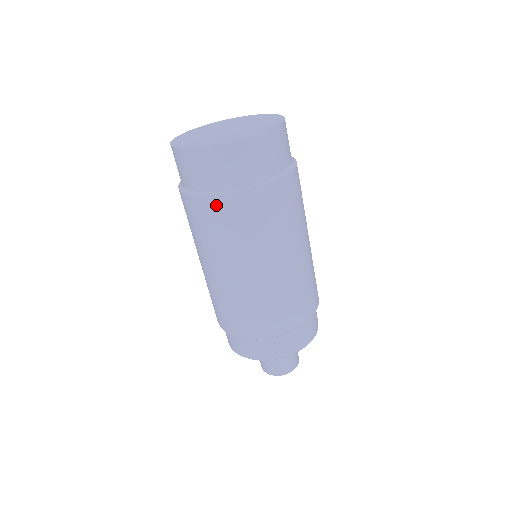
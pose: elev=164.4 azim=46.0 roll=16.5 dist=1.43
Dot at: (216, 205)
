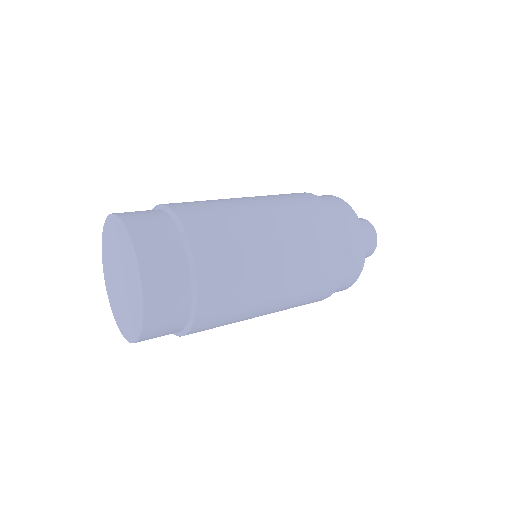
Dot at: occluded
